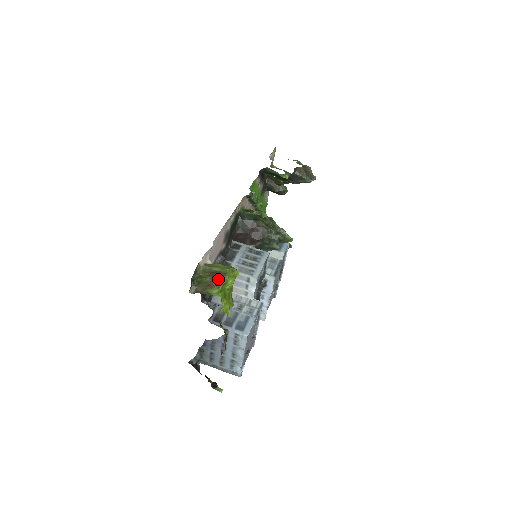
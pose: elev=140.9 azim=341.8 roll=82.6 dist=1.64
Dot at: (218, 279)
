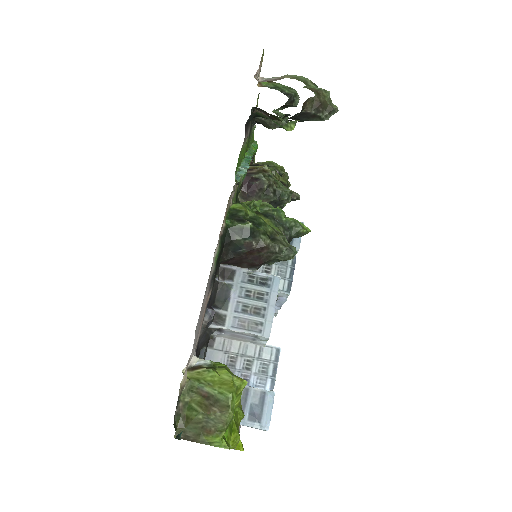
Dot at: (217, 419)
